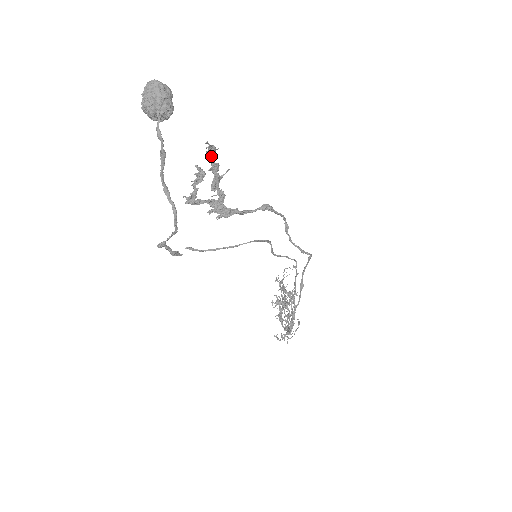
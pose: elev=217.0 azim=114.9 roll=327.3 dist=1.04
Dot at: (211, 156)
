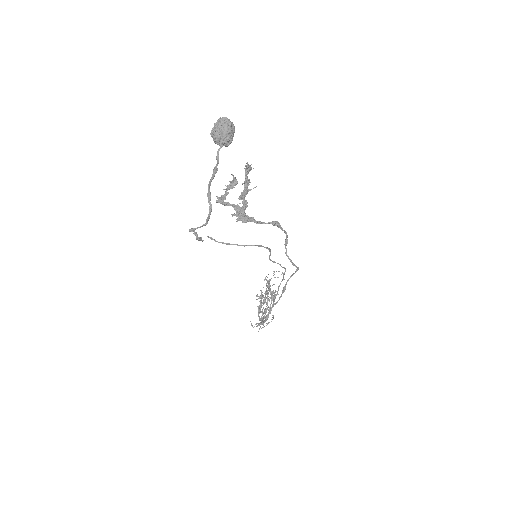
Dot at: (247, 173)
